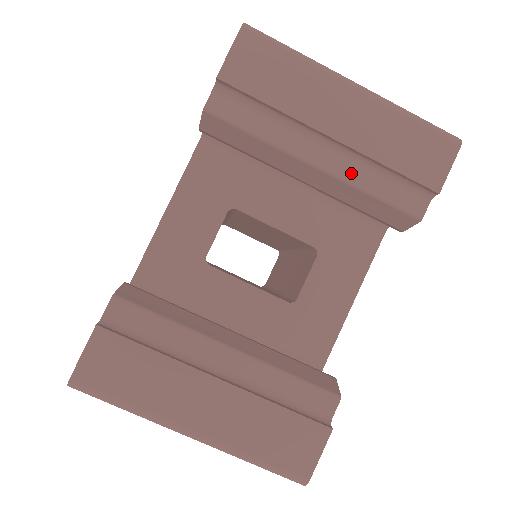
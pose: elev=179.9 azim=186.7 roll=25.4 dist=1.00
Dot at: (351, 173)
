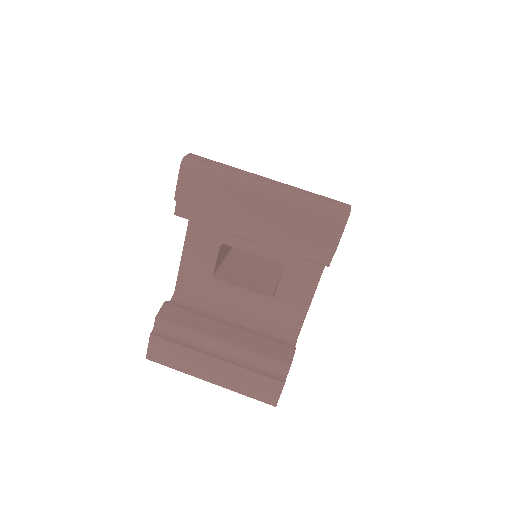
Dot at: (274, 242)
